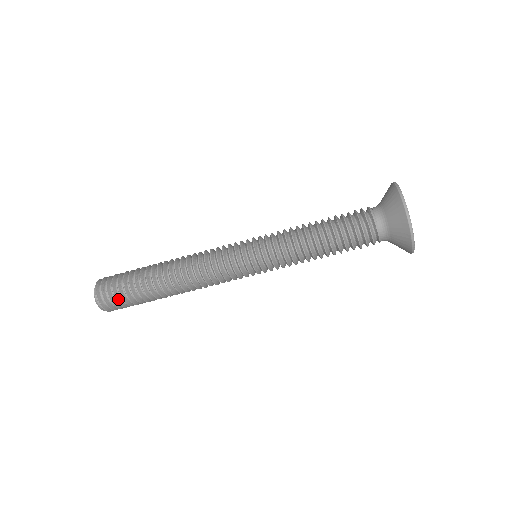
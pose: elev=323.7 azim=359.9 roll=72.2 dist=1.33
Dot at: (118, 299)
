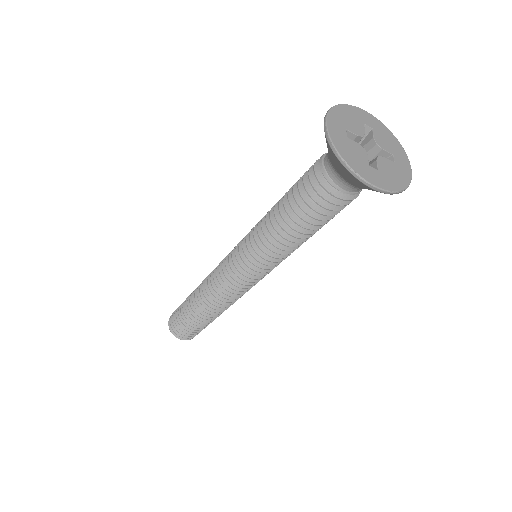
Dot at: (186, 331)
